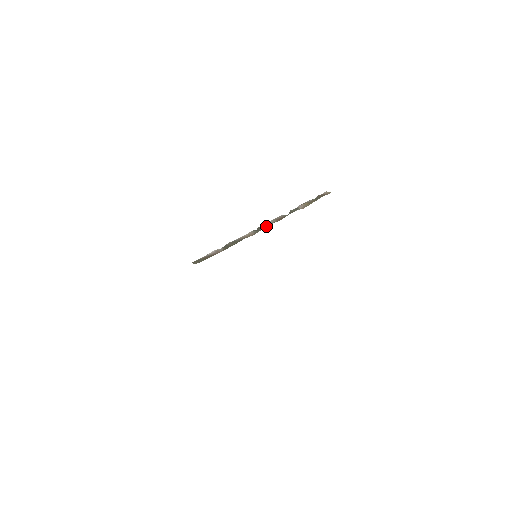
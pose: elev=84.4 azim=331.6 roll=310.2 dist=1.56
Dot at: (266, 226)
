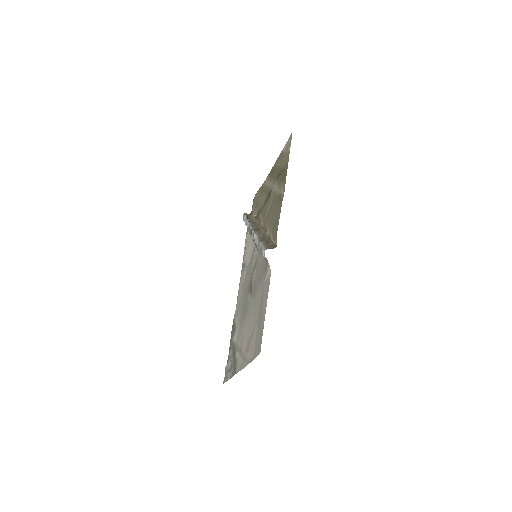
Dot at: (259, 229)
